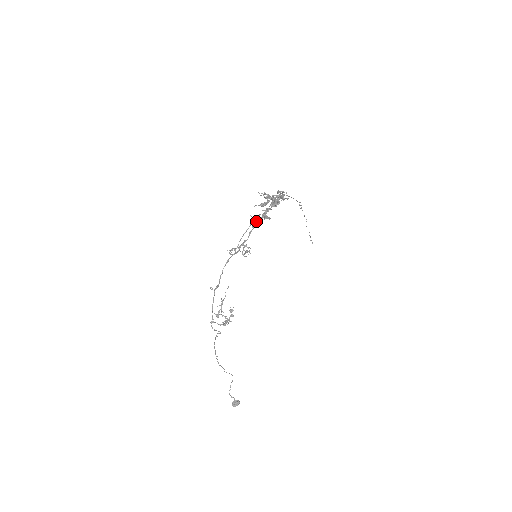
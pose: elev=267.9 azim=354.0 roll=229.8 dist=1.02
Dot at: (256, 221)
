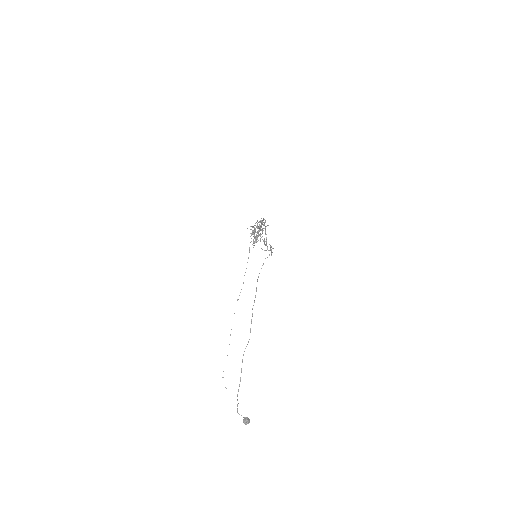
Dot at: occluded
